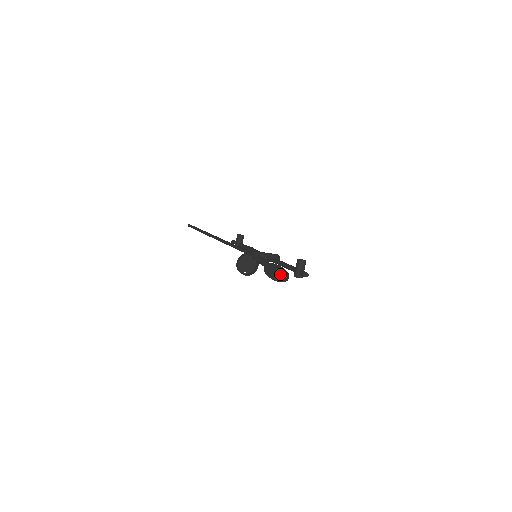
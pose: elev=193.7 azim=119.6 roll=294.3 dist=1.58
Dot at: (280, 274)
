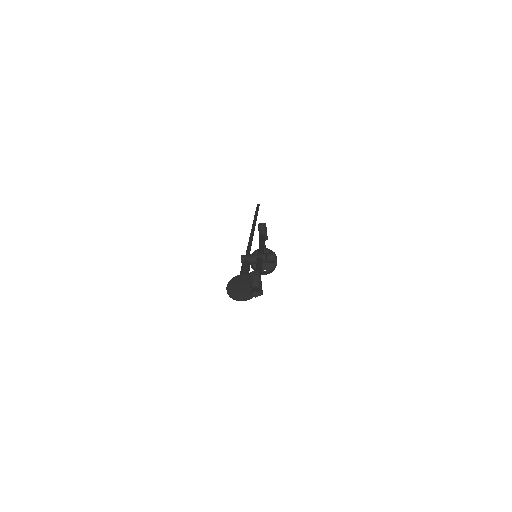
Dot at: (244, 290)
